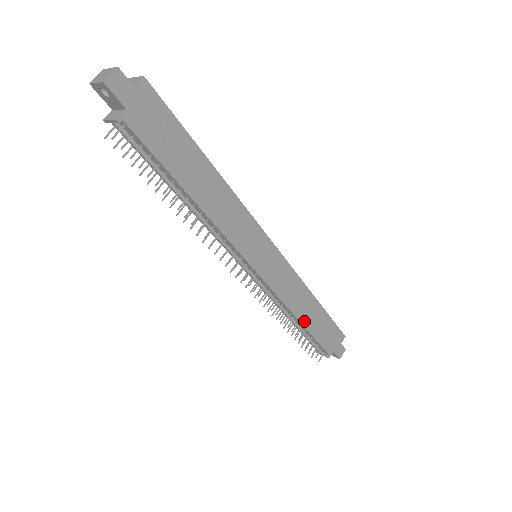
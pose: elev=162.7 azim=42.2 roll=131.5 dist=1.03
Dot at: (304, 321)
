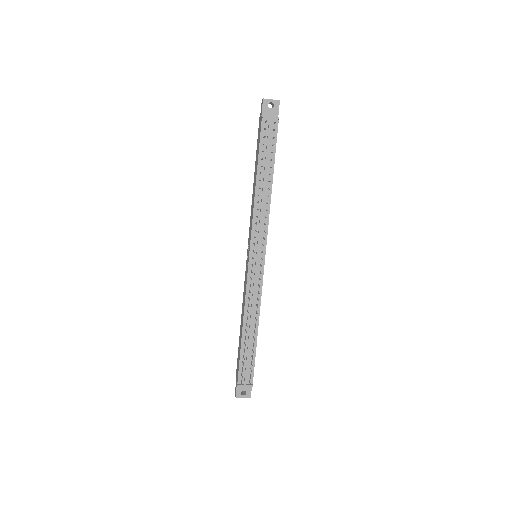
Dot at: (257, 331)
